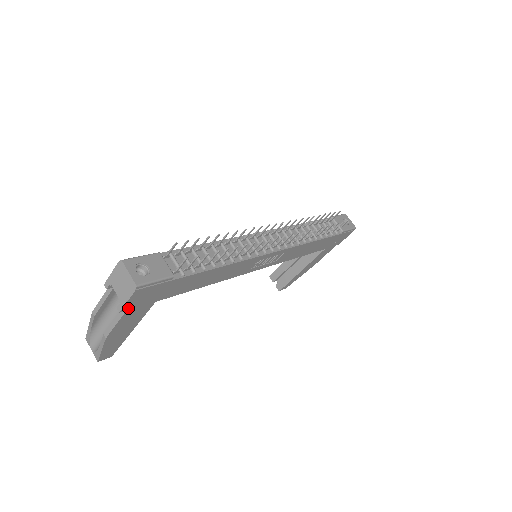
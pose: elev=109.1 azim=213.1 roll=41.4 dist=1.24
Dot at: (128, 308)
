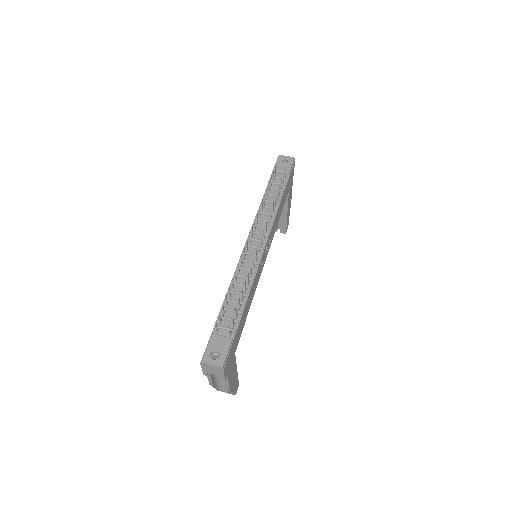
Dot at: (227, 374)
